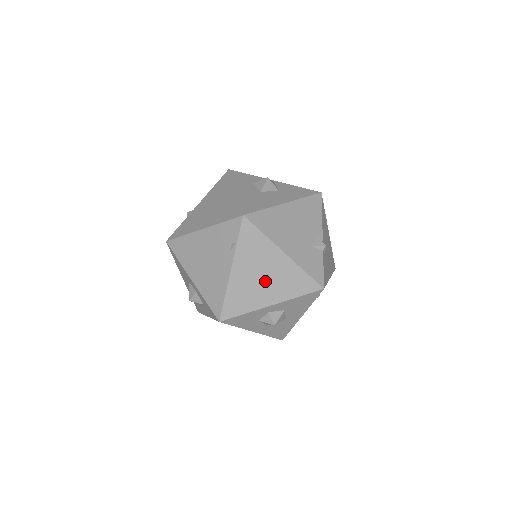
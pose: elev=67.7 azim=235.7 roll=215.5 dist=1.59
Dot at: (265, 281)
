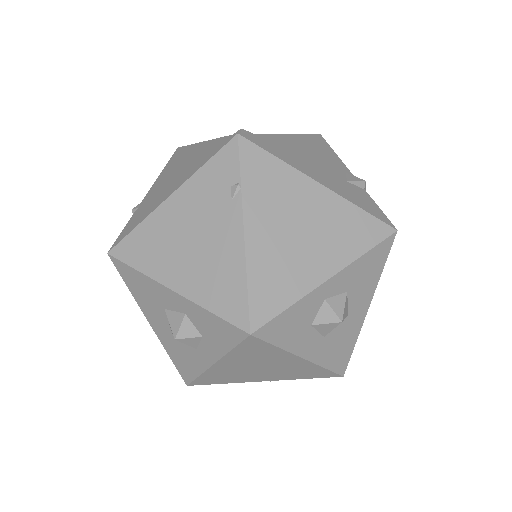
Dot at: (305, 238)
